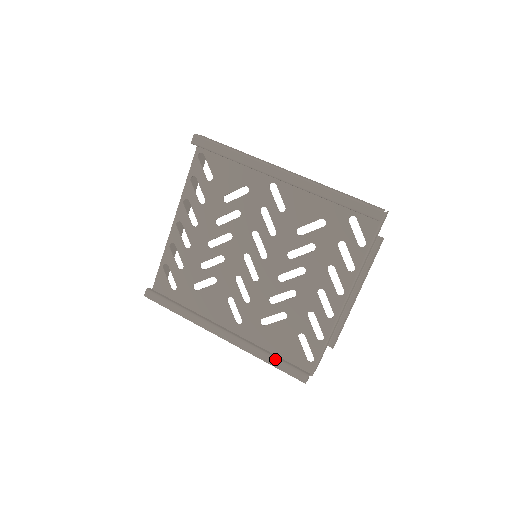
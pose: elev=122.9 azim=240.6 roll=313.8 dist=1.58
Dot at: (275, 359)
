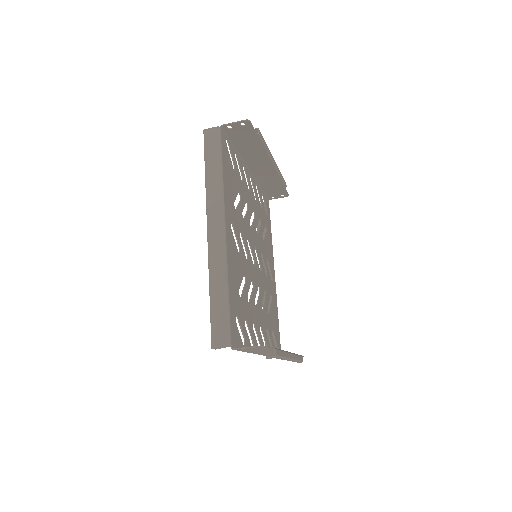
Dot at: occluded
